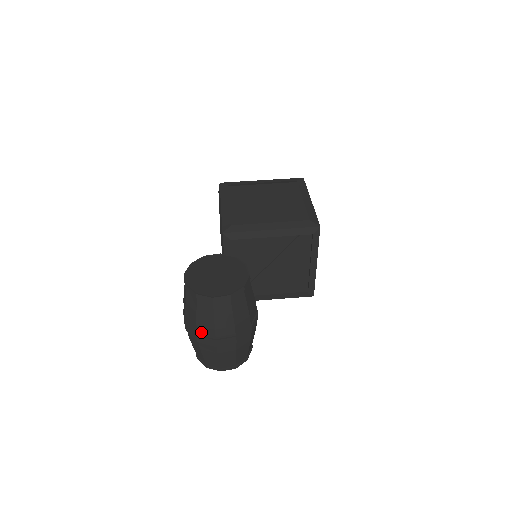
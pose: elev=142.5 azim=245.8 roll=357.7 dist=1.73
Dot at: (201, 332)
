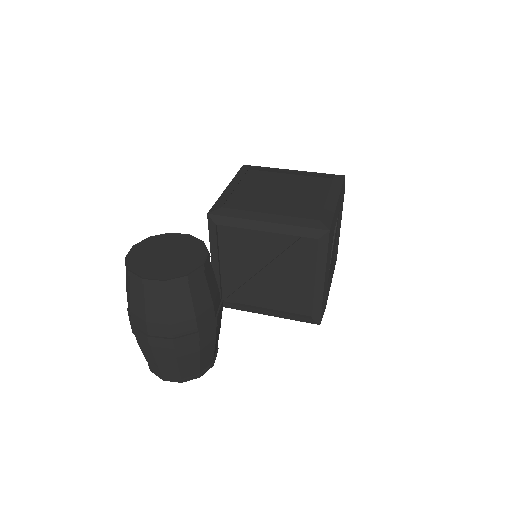
Dot at: (135, 322)
